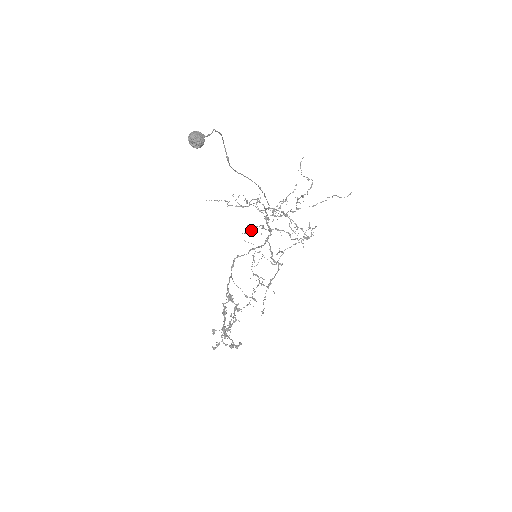
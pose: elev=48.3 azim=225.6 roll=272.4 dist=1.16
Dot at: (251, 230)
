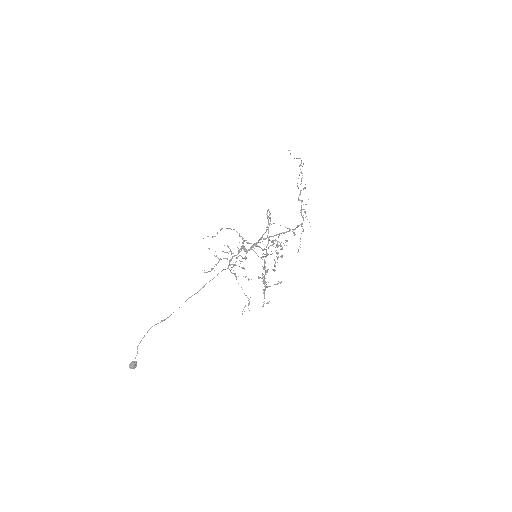
Dot at: occluded
